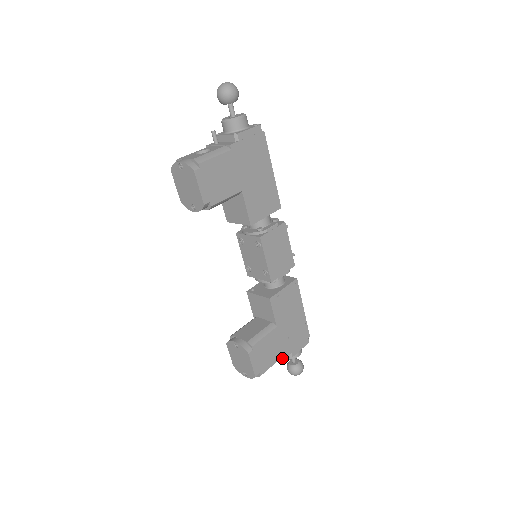
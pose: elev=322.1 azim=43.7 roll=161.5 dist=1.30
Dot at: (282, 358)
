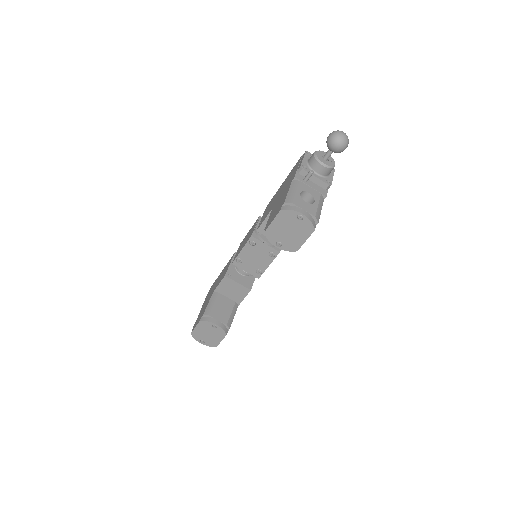
Dot at: occluded
